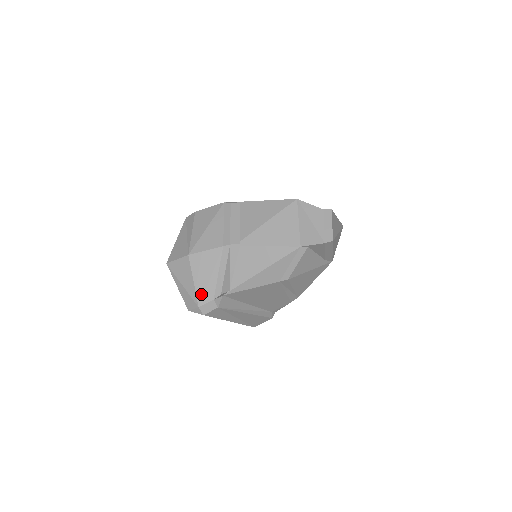
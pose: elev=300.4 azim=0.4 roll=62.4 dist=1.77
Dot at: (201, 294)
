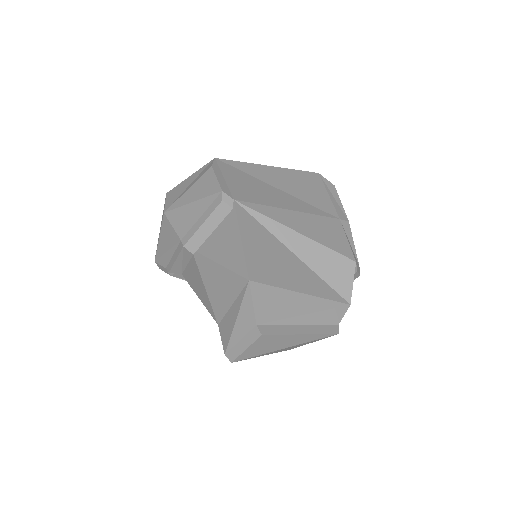
Dot at: (158, 255)
